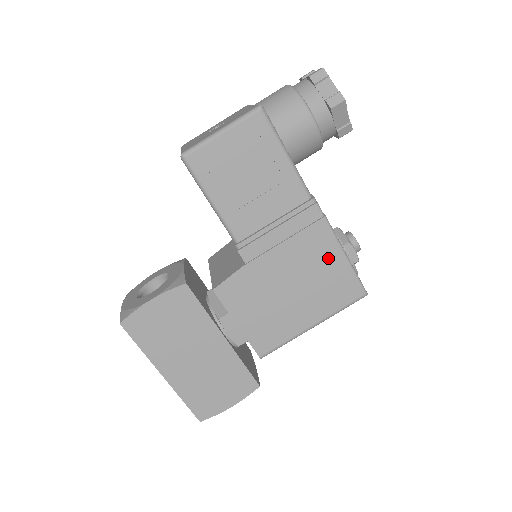
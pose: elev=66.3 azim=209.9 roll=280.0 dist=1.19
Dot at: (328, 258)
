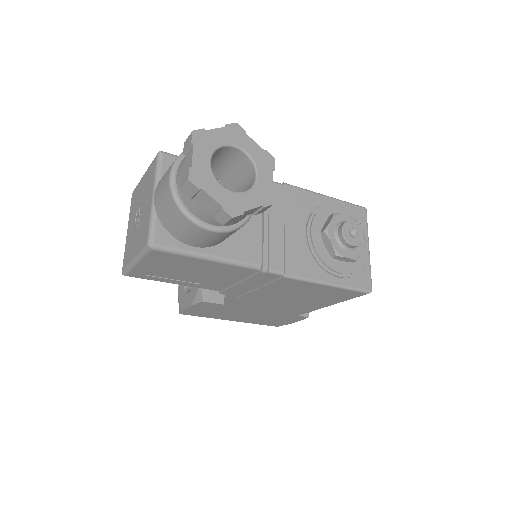
Dot at: (310, 288)
